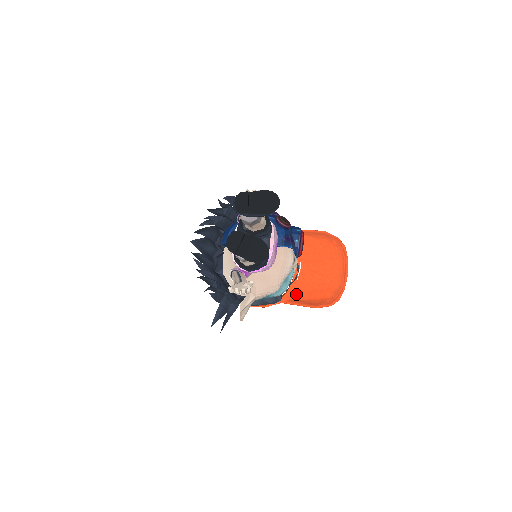
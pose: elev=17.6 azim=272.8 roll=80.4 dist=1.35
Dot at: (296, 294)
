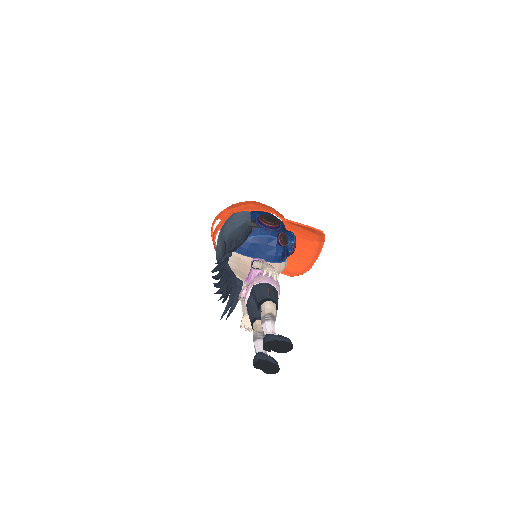
Dot at: occluded
